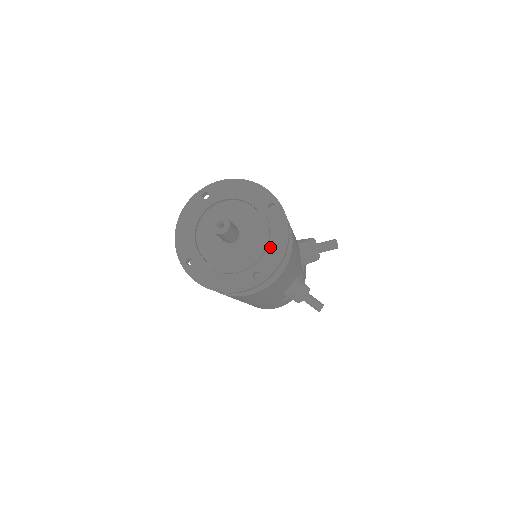
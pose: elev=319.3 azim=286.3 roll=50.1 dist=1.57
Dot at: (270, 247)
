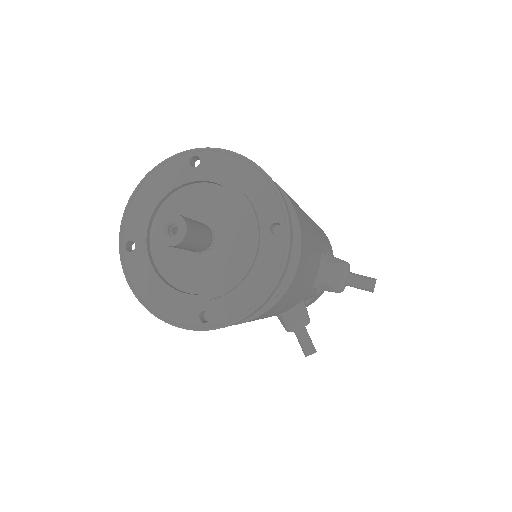
Dot at: (242, 287)
